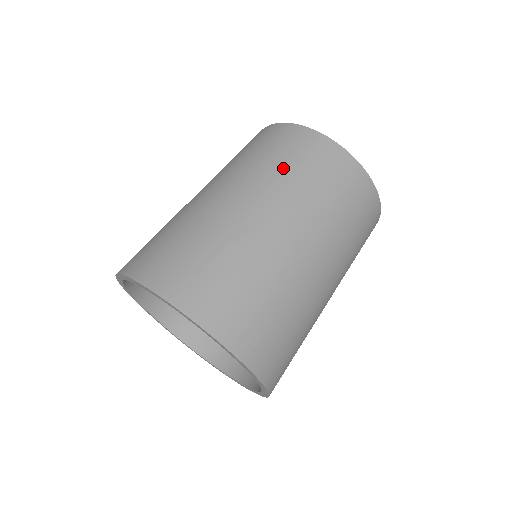
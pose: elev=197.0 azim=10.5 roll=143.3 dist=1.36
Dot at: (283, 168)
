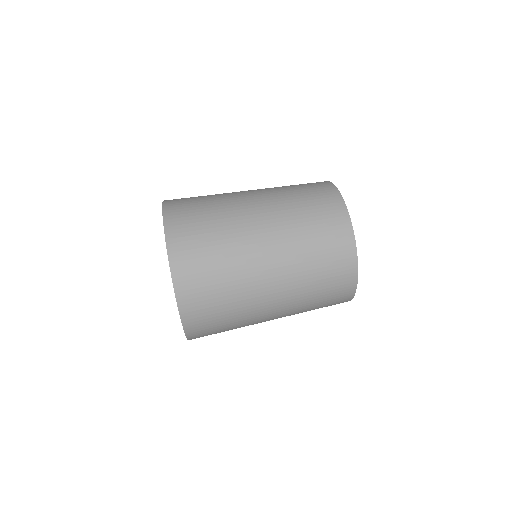
Dot at: (313, 276)
